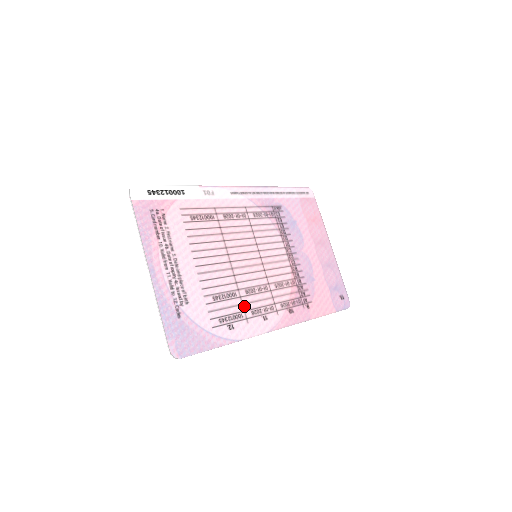
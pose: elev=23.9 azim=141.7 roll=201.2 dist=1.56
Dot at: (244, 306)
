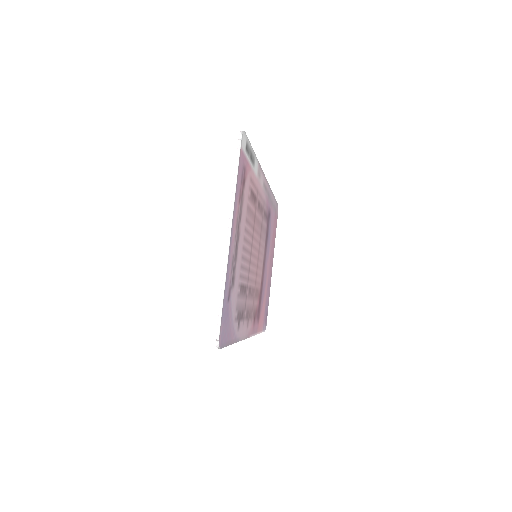
Dot at: (246, 305)
